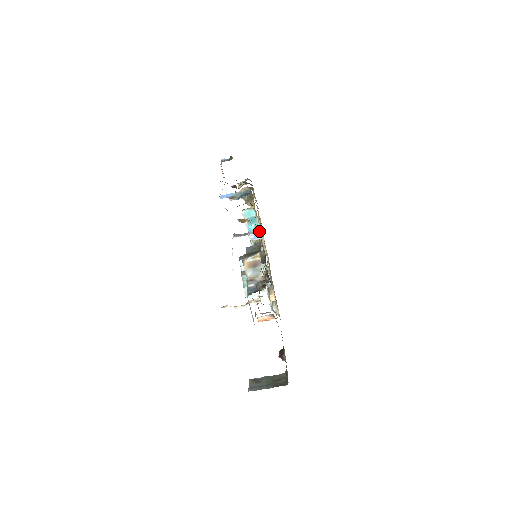
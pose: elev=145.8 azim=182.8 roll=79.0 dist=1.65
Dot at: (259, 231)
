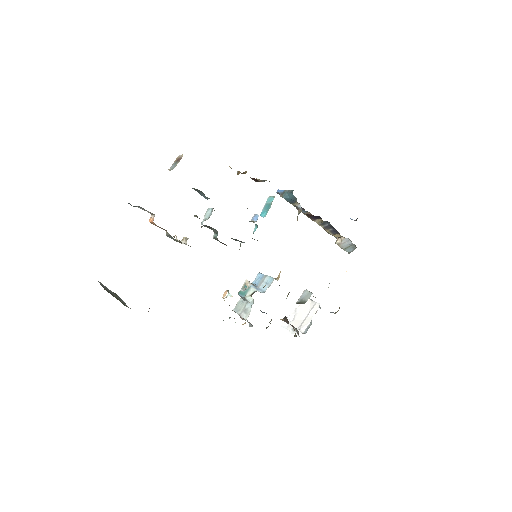
Dot at: (261, 216)
